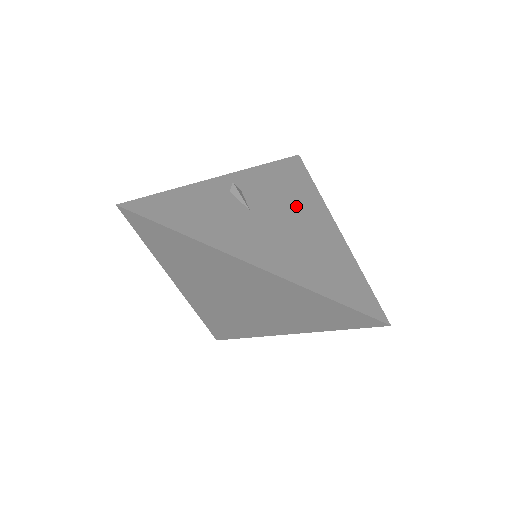
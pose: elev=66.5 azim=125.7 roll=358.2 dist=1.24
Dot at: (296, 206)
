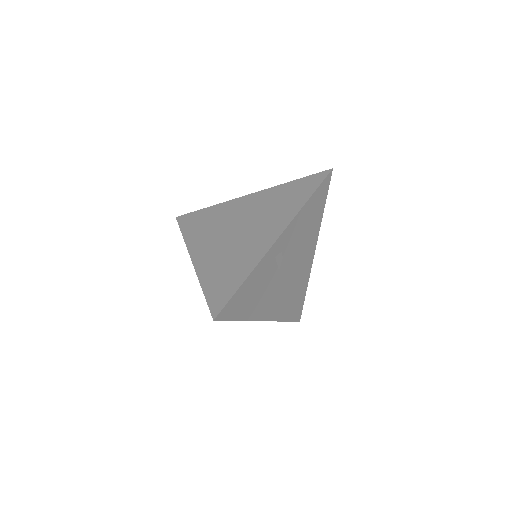
Dot at: (304, 247)
